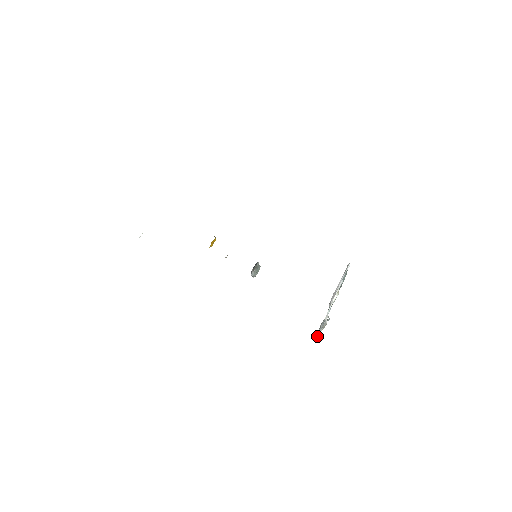
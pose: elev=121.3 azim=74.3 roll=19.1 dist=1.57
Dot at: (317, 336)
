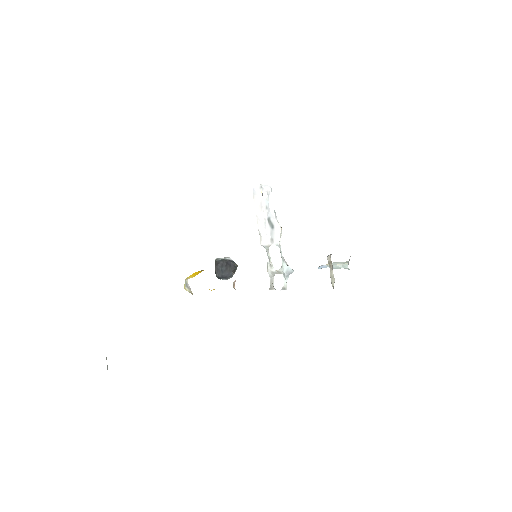
Dot at: (273, 285)
